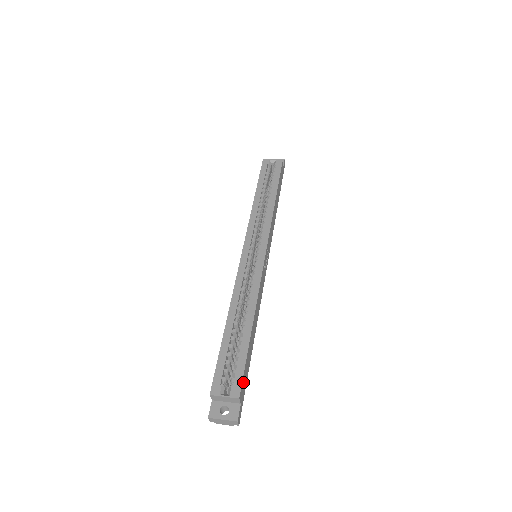
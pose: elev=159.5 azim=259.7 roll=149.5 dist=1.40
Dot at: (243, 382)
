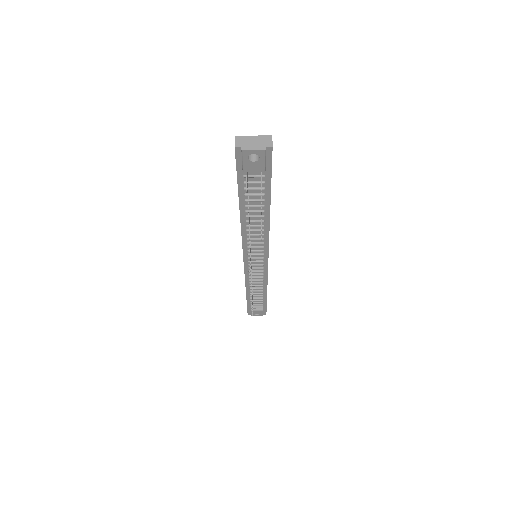
Dot at: occluded
